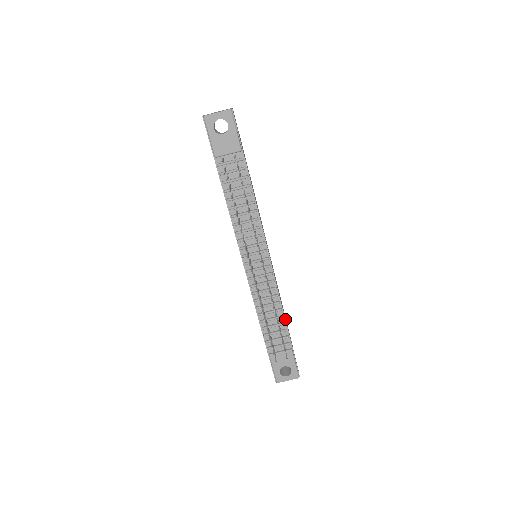
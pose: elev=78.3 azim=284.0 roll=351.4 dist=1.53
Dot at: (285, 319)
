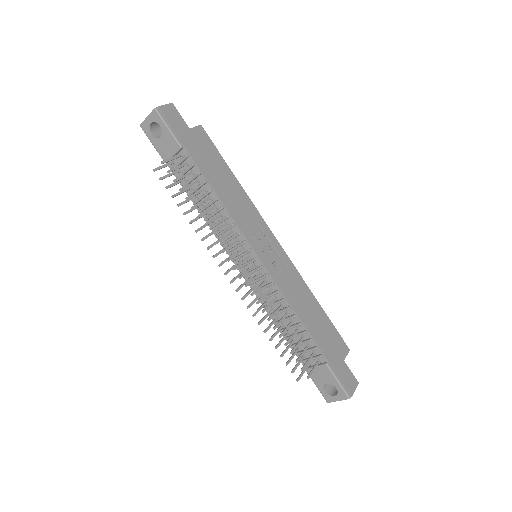
Dot at: (305, 327)
